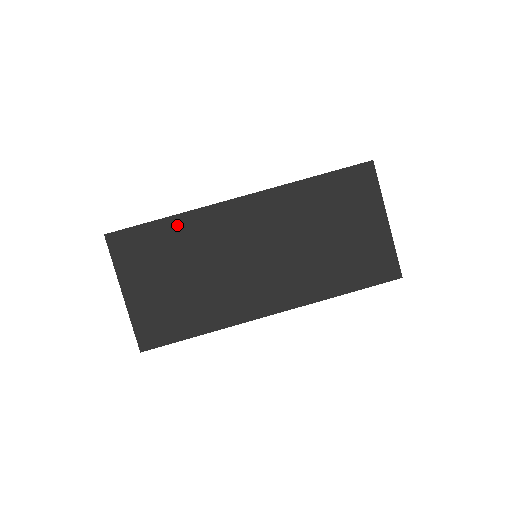
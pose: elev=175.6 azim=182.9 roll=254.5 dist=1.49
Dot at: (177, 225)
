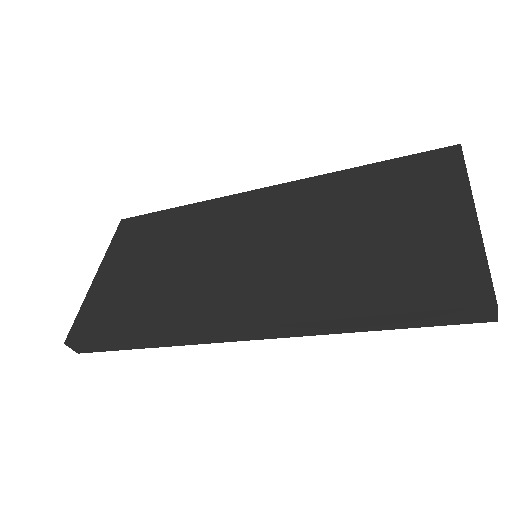
Dot at: (186, 213)
